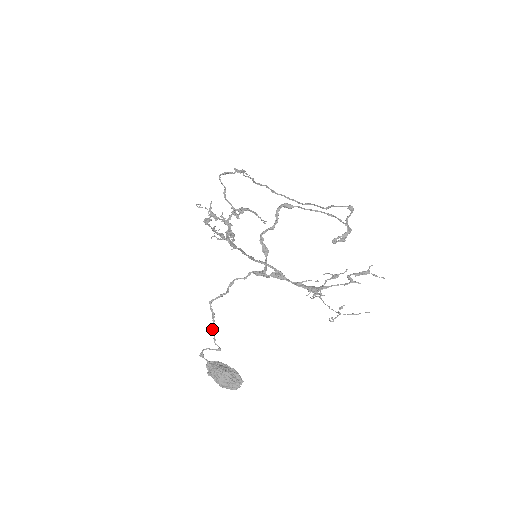
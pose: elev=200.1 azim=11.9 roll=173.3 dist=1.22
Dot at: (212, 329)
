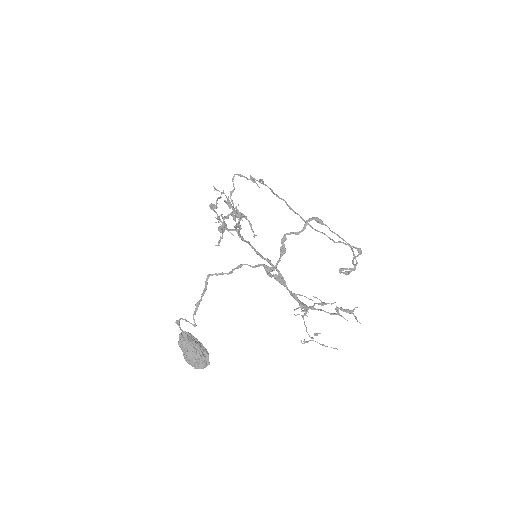
Dot at: (197, 302)
